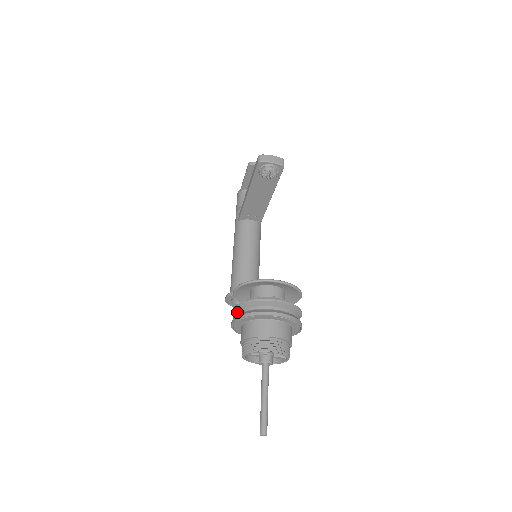
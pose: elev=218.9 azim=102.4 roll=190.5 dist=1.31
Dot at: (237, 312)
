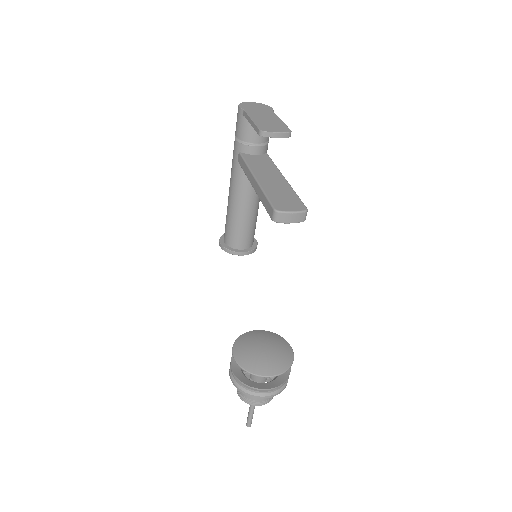
Dot at: (235, 379)
